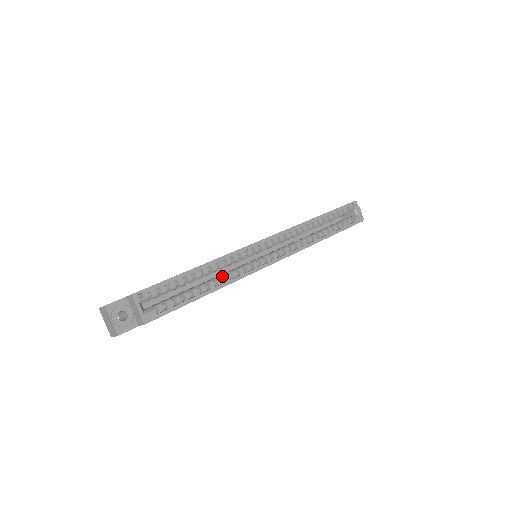
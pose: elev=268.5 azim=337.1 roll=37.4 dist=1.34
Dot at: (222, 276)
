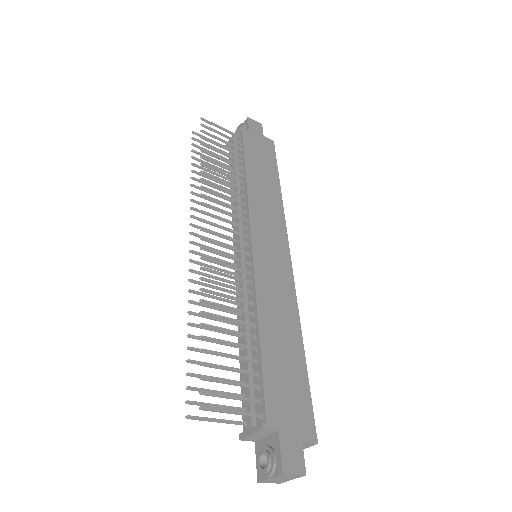
Dot at: occluded
